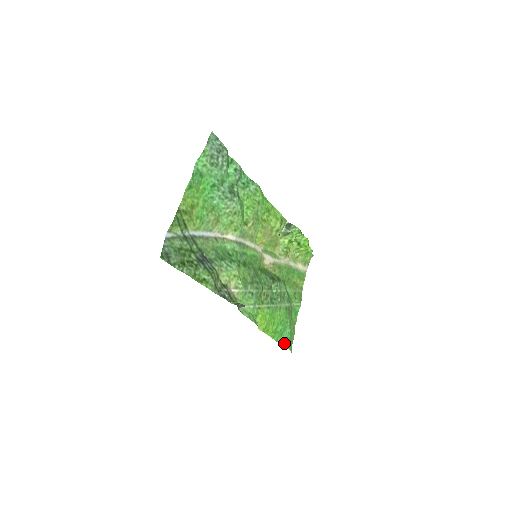
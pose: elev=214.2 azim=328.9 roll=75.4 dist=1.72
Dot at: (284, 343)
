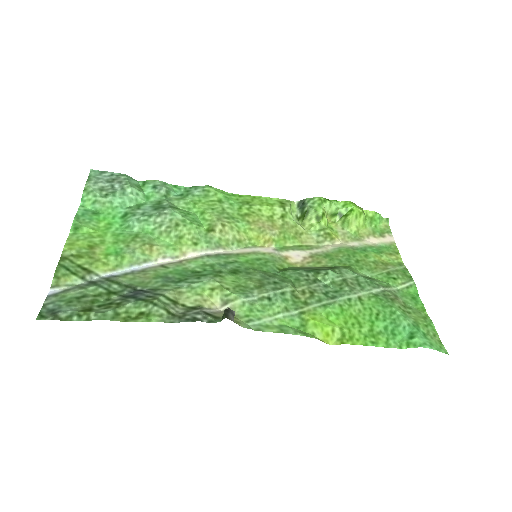
Dot at: (409, 344)
